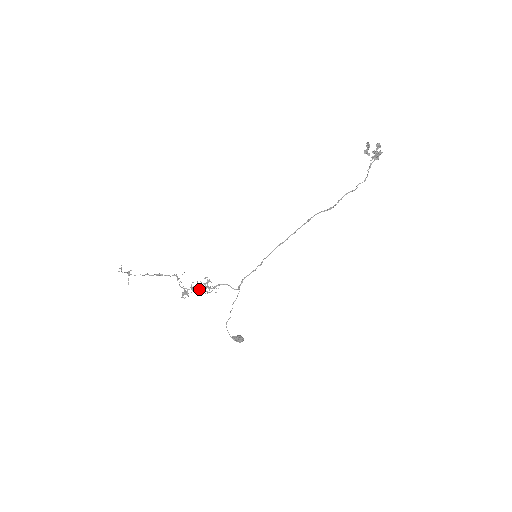
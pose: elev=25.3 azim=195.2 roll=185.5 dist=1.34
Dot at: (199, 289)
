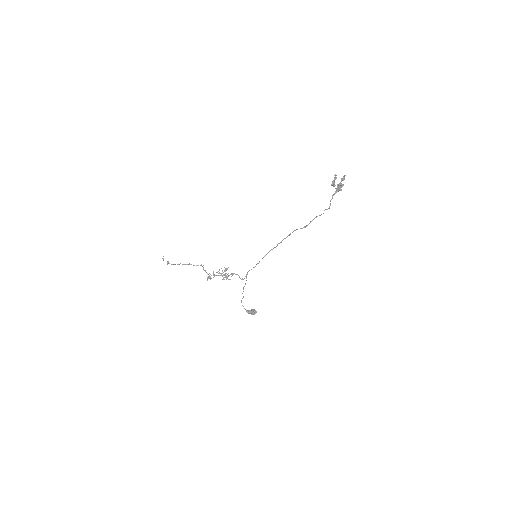
Dot at: occluded
